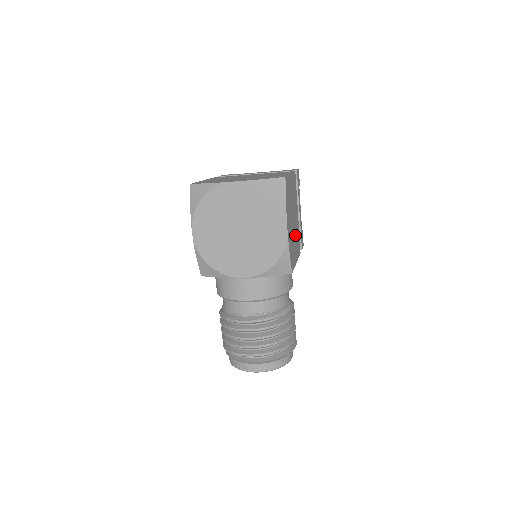
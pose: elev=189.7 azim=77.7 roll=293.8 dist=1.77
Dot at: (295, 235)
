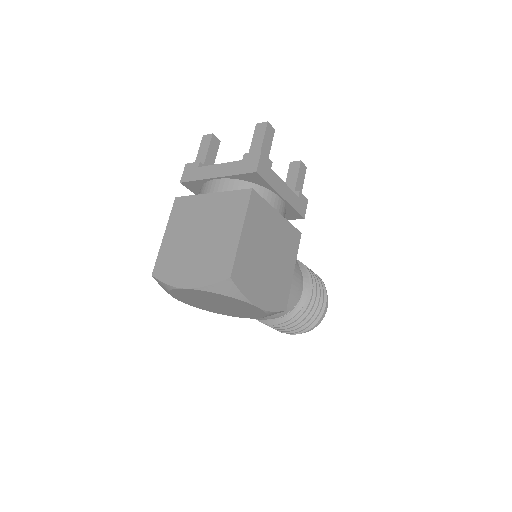
Dot at: (280, 255)
